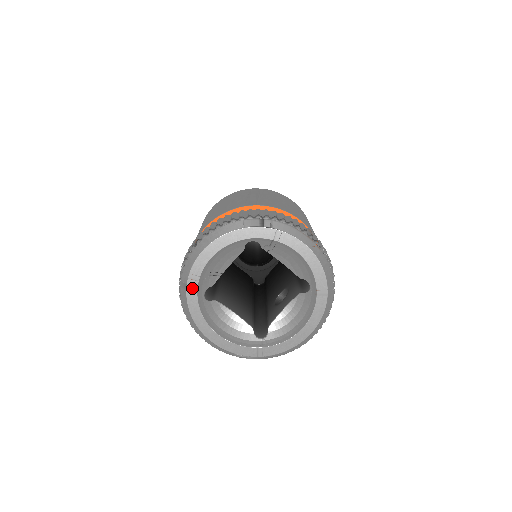
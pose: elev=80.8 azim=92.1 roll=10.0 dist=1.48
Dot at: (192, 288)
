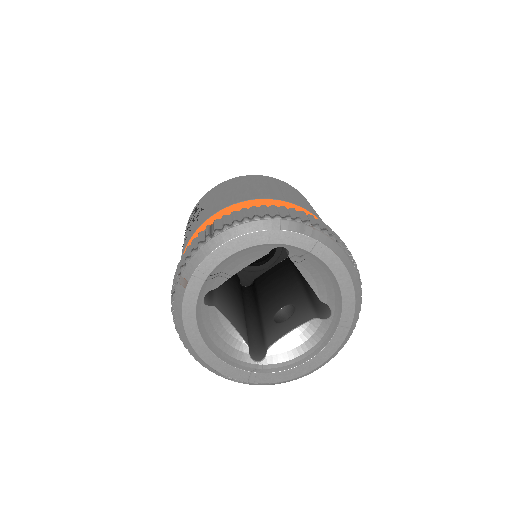
Dot at: (194, 288)
